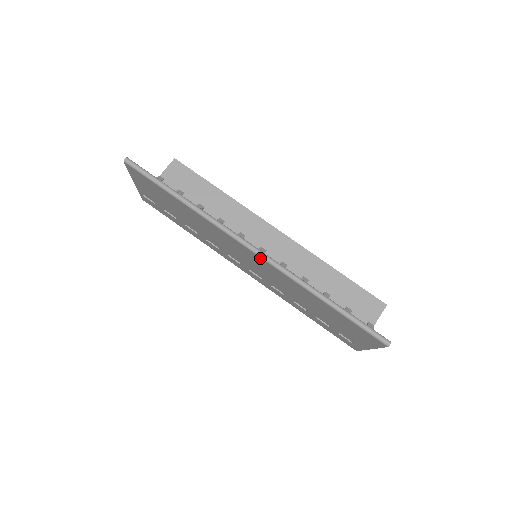
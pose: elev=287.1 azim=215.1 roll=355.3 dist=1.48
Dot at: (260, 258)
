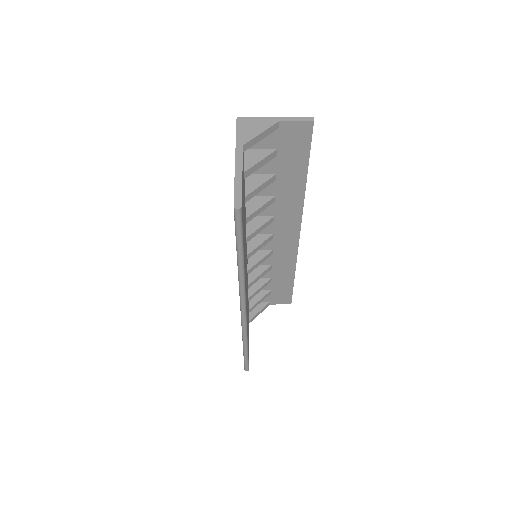
Dot at: occluded
